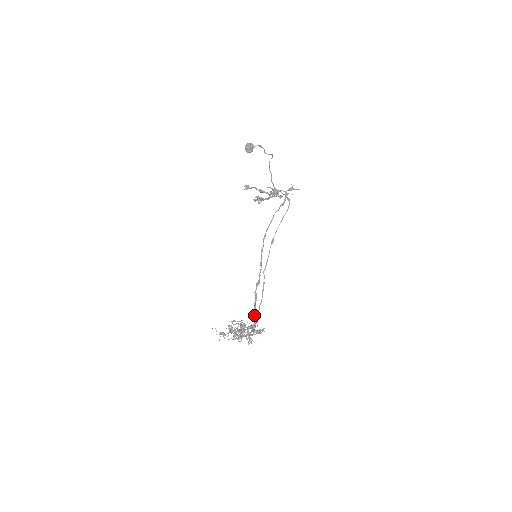
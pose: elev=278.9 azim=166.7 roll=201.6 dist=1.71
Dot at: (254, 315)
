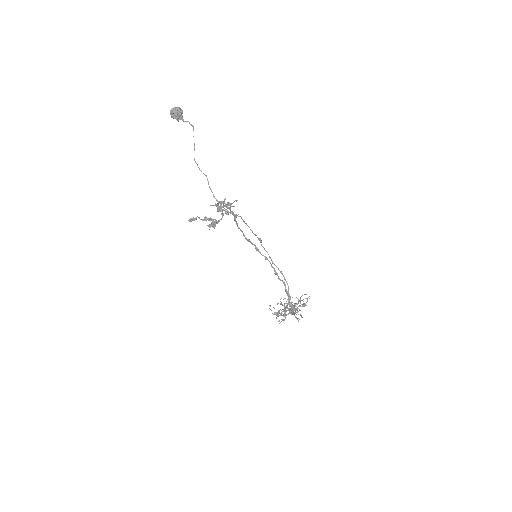
Dot at: (288, 301)
